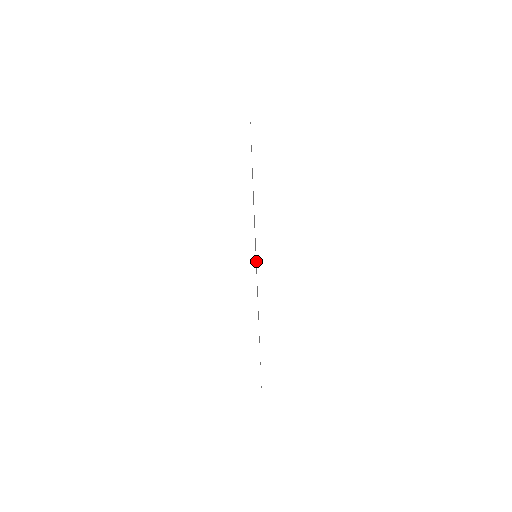
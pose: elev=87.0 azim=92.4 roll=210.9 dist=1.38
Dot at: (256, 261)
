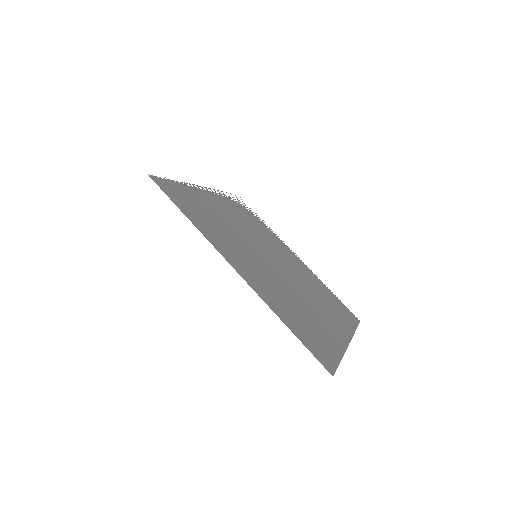
Dot at: (348, 312)
